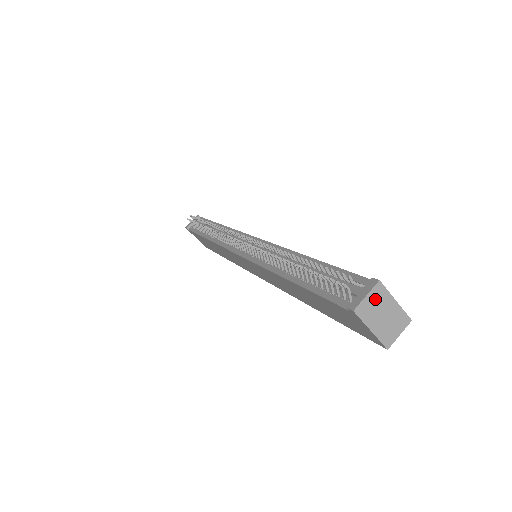
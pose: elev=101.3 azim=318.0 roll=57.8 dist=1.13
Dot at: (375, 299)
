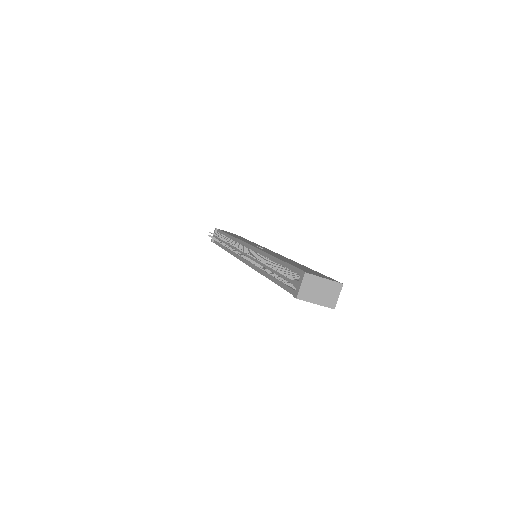
Dot at: (308, 284)
